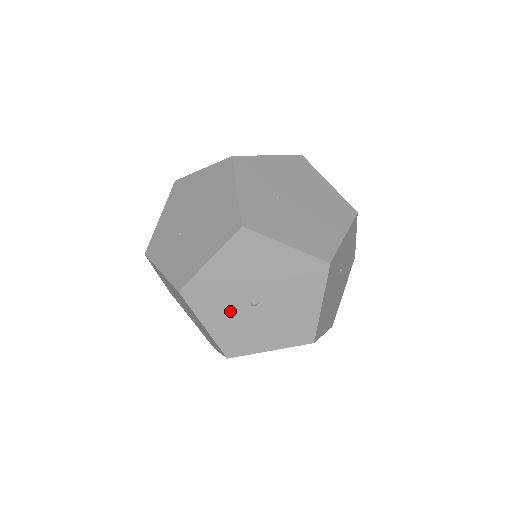
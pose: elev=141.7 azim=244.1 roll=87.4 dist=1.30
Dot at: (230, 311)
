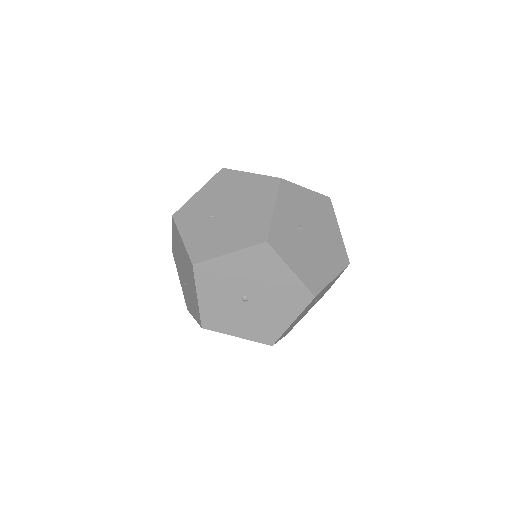
Dot at: (223, 296)
